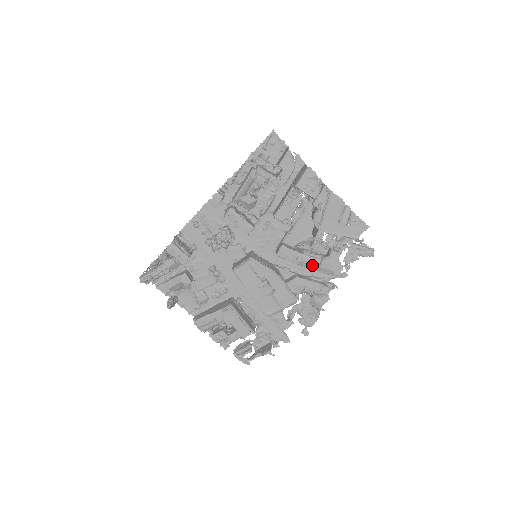
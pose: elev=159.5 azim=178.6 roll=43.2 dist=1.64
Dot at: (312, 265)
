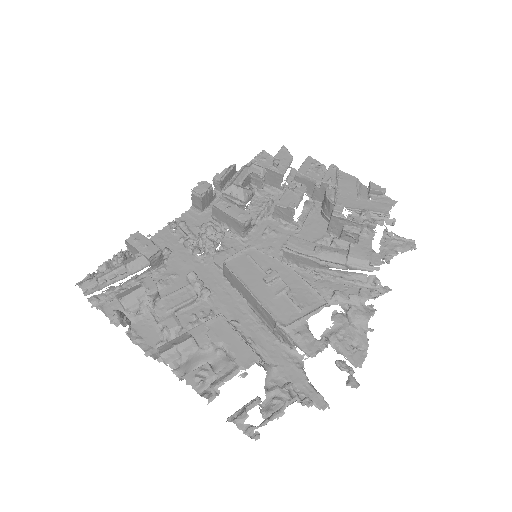
Dot at: (337, 256)
